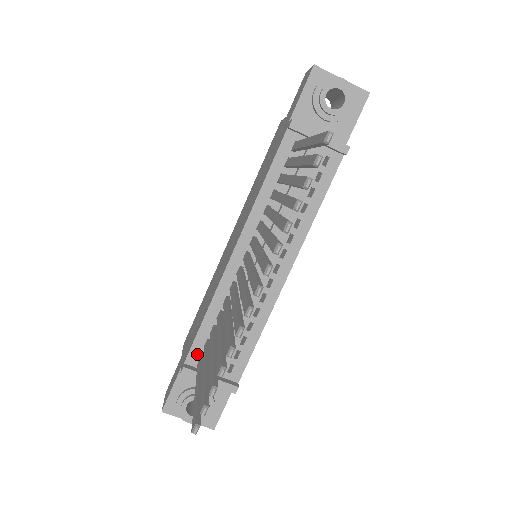
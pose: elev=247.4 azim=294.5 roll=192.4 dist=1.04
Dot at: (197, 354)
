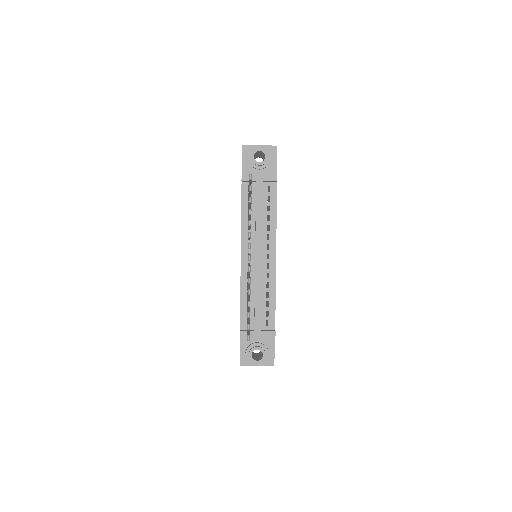
Dot at: (245, 322)
